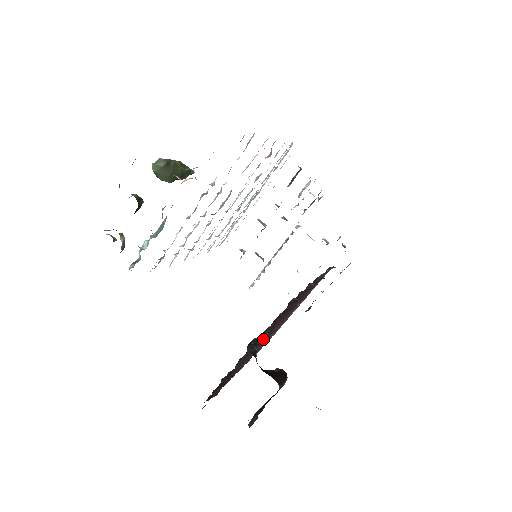
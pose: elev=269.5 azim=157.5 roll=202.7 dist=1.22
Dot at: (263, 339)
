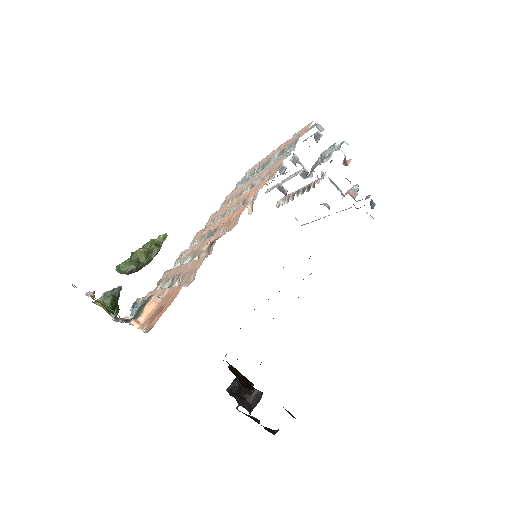
Dot at: occluded
